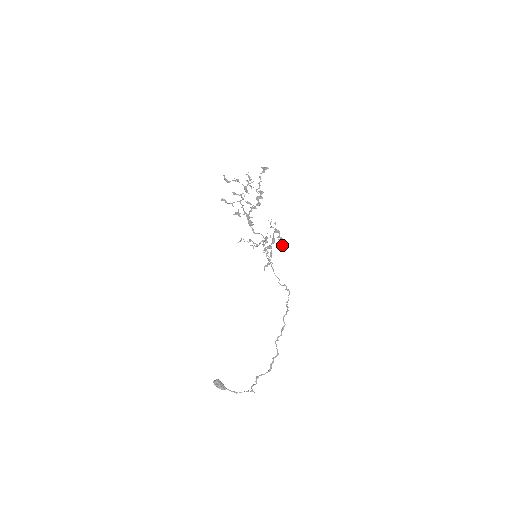
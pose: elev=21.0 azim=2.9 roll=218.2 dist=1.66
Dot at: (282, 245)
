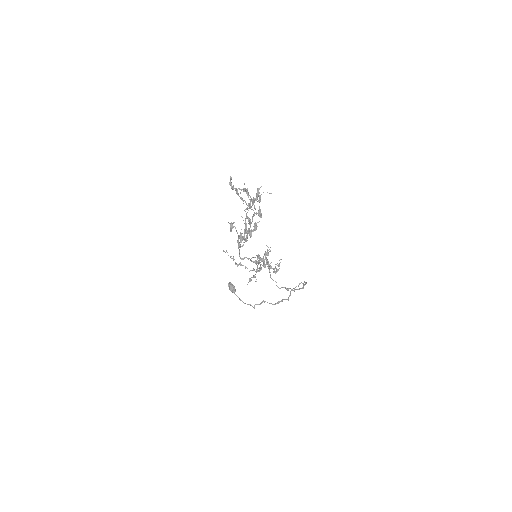
Dot at: (276, 271)
